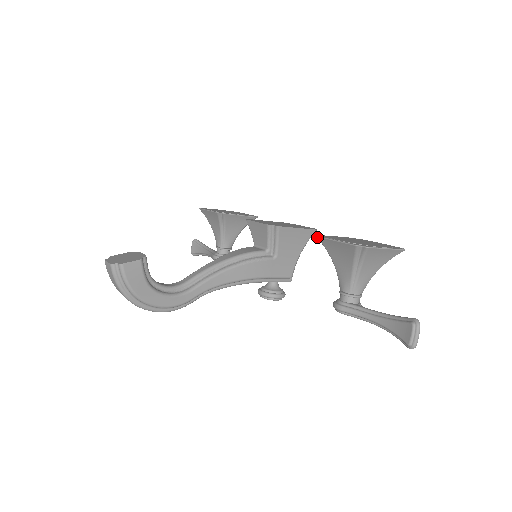
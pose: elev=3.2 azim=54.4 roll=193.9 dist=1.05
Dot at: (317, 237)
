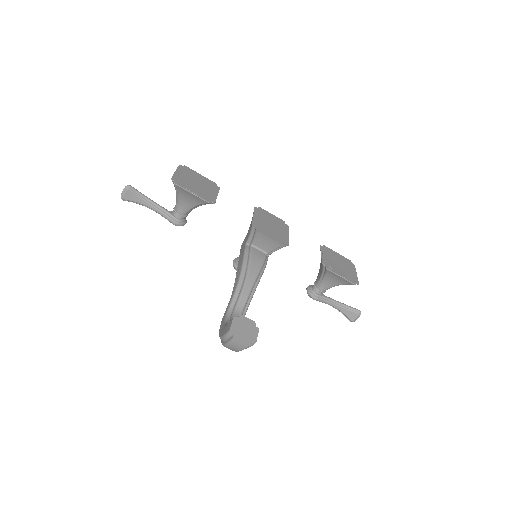
Dot at: (327, 270)
